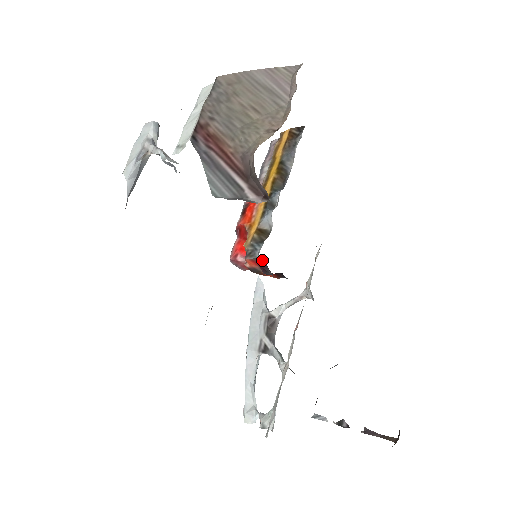
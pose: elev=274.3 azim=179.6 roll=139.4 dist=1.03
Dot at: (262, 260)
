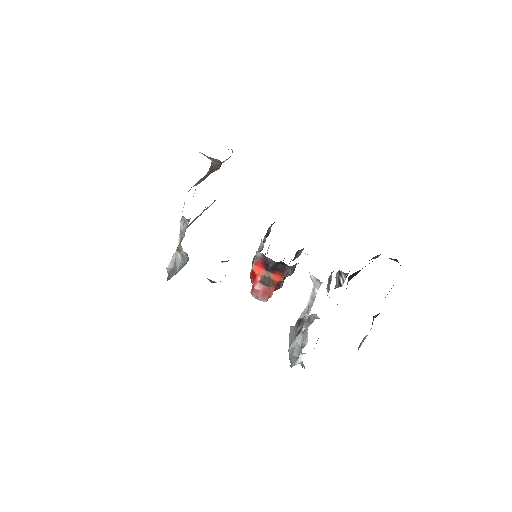
Dot at: (261, 256)
